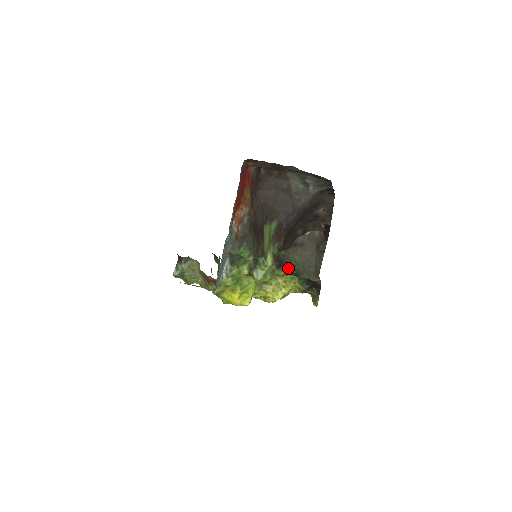
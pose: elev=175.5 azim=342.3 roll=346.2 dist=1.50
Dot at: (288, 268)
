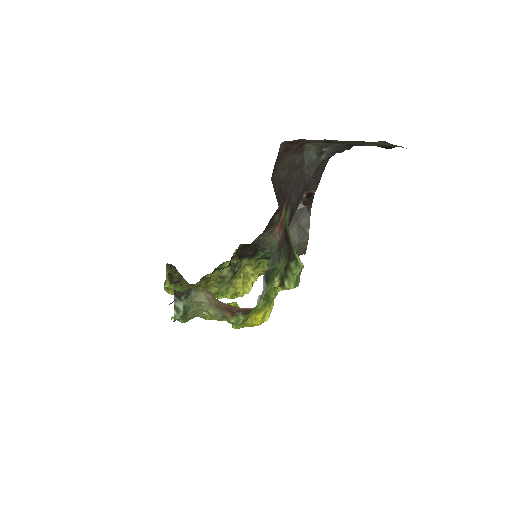
Dot at: (262, 254)
